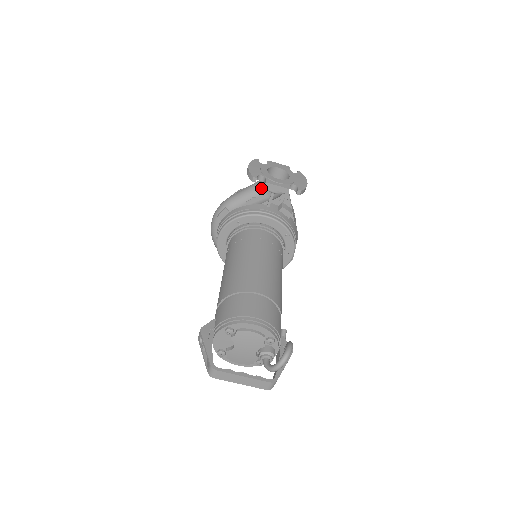
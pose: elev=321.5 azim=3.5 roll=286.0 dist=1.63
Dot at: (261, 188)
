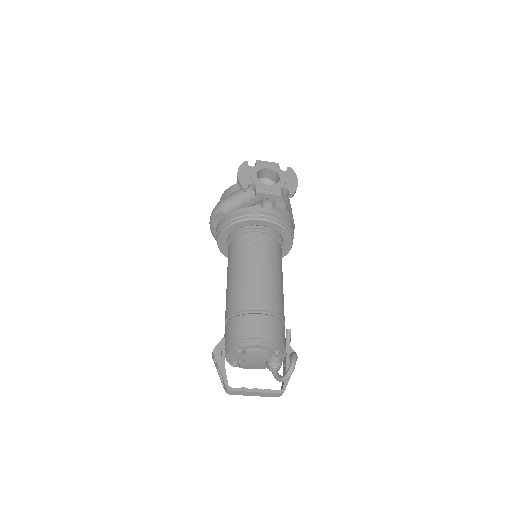
Dot at: (253, 193)
